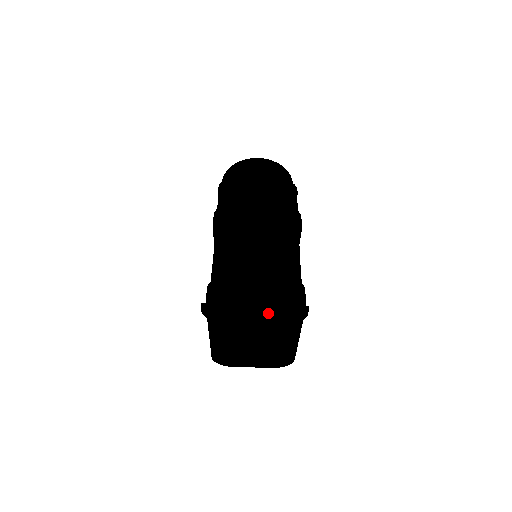
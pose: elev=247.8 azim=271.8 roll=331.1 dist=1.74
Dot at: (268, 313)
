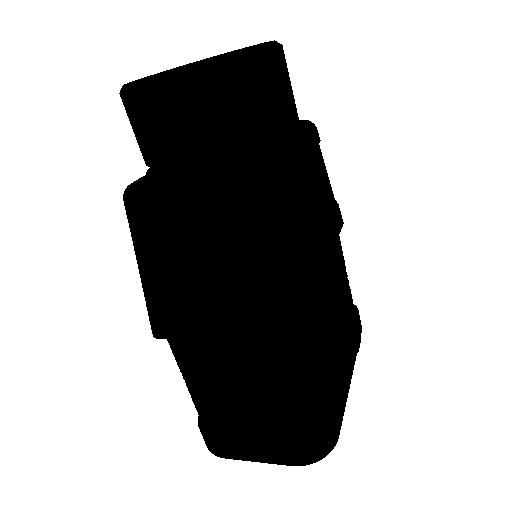
Dot at: occluded
